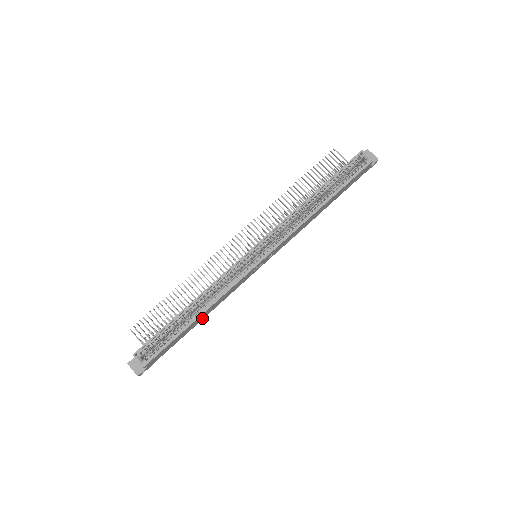
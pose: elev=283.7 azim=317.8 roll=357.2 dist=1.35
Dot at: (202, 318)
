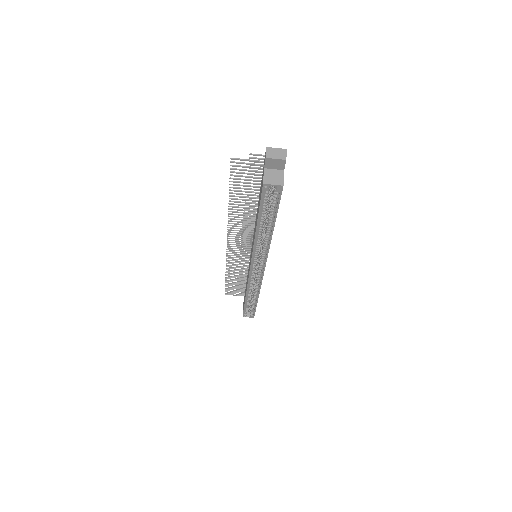
Dot at: occluded
